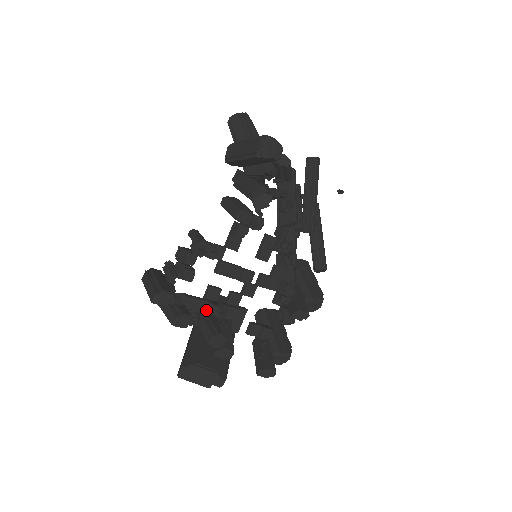
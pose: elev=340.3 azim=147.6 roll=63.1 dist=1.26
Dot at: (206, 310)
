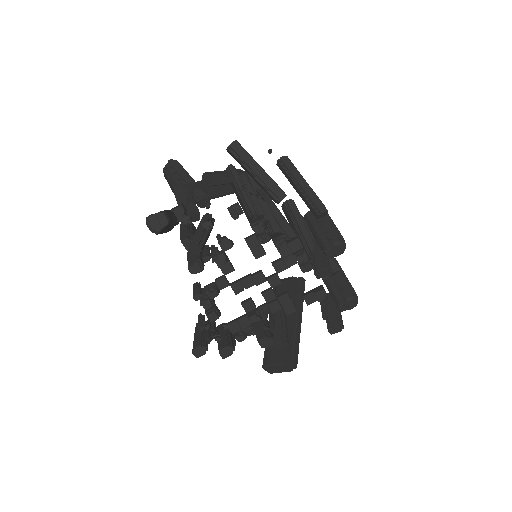
Dot at: occluded
